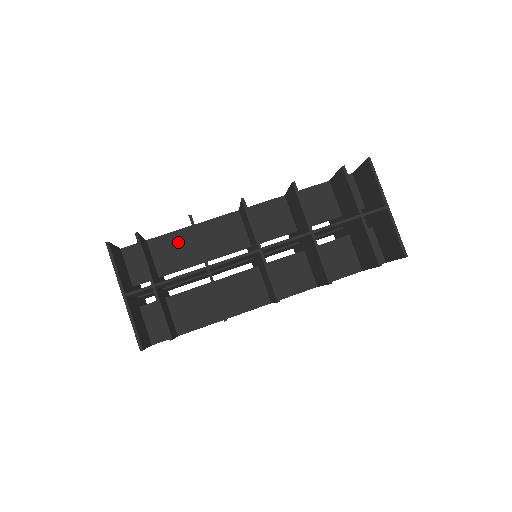
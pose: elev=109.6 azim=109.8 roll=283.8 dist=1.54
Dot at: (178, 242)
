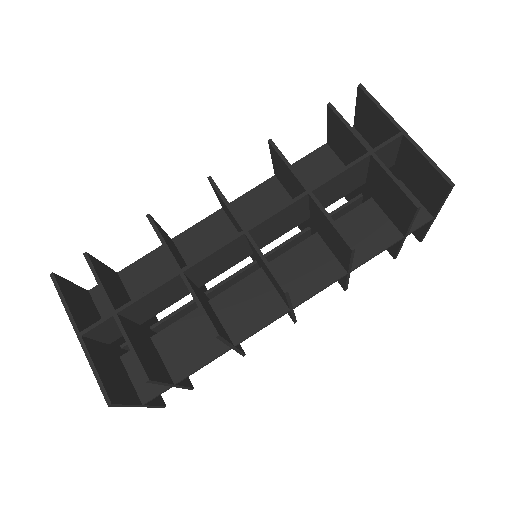
Dot at: (155, 265)
